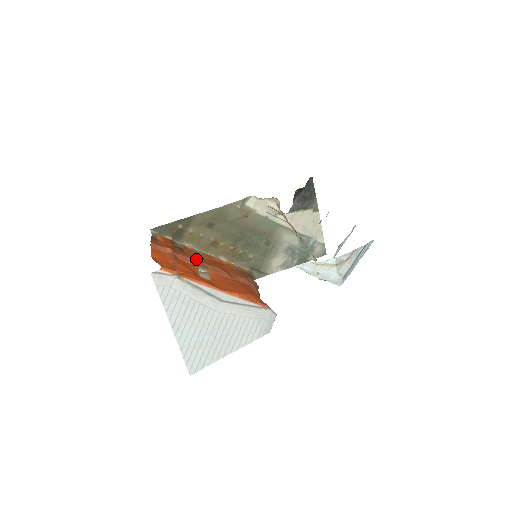
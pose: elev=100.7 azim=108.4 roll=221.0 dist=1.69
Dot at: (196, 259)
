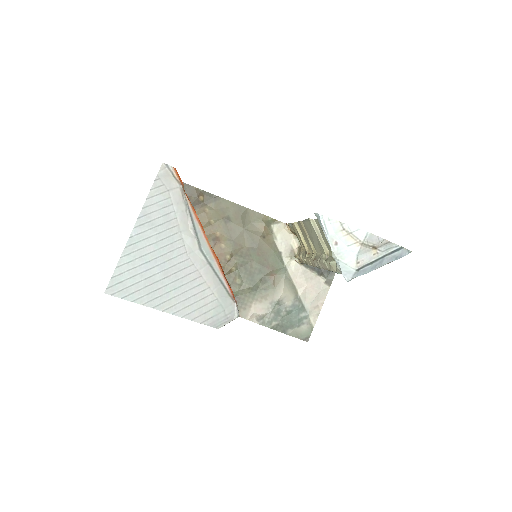
Dot at: occluded
